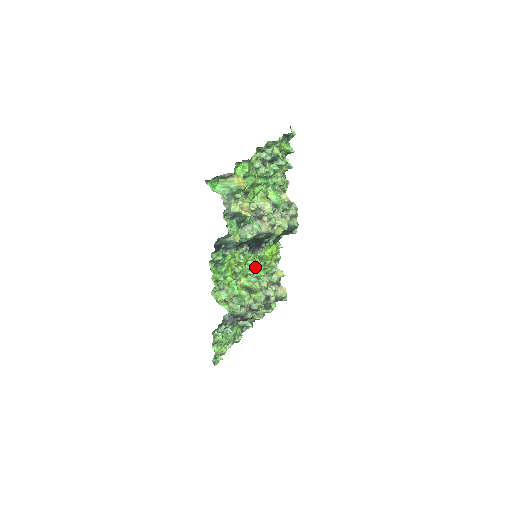
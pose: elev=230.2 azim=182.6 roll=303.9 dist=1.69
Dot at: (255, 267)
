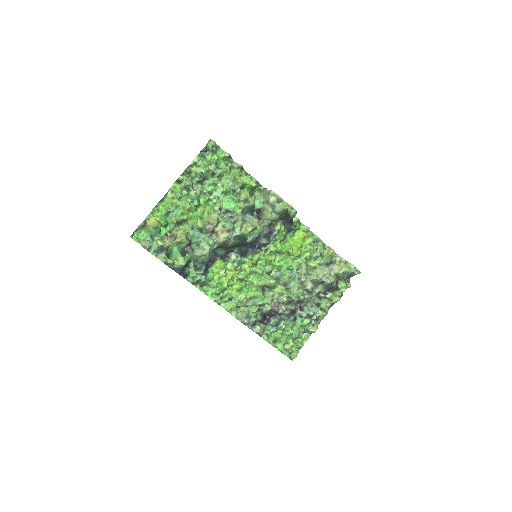
Dot at: (272, 263)
